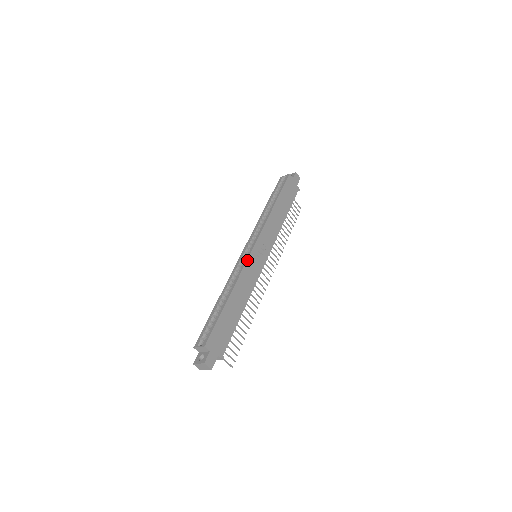
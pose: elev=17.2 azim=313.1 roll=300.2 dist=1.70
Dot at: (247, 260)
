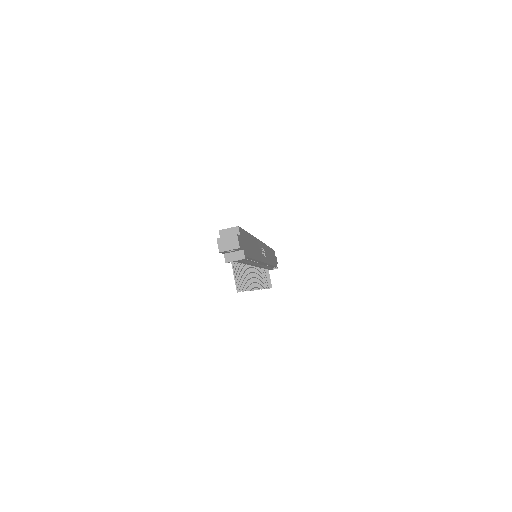
Dot at: (258, 240)
